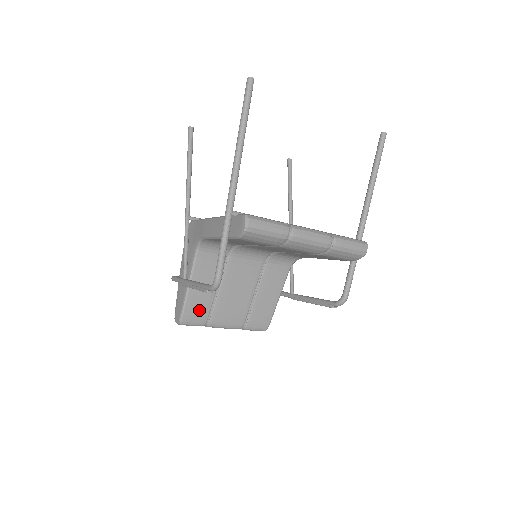
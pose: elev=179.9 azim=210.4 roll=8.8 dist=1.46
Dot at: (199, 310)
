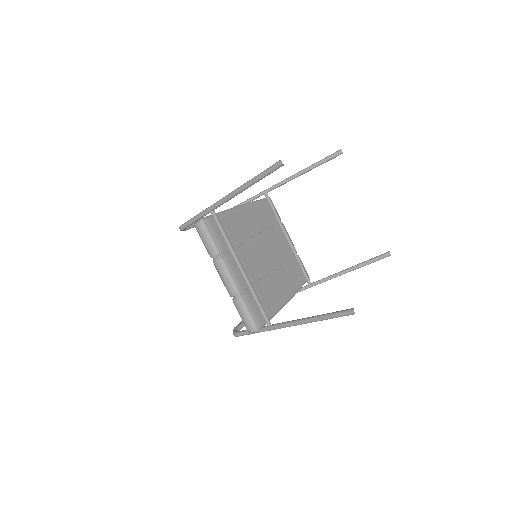
Dot at: occluded
